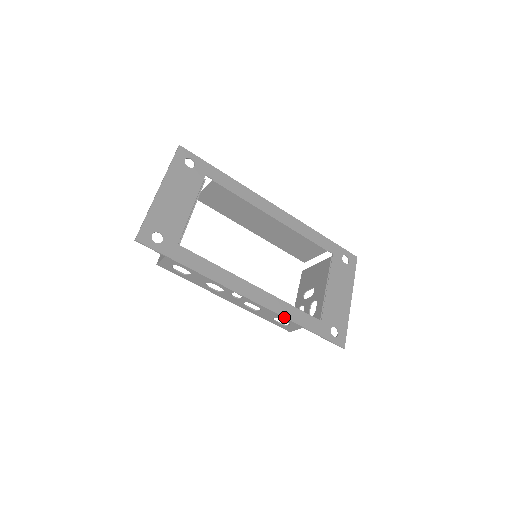
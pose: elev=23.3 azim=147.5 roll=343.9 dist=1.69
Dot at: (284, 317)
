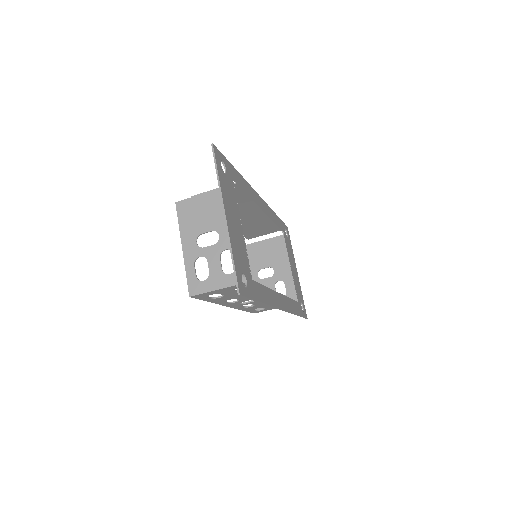
Dot at: (292, 313)
